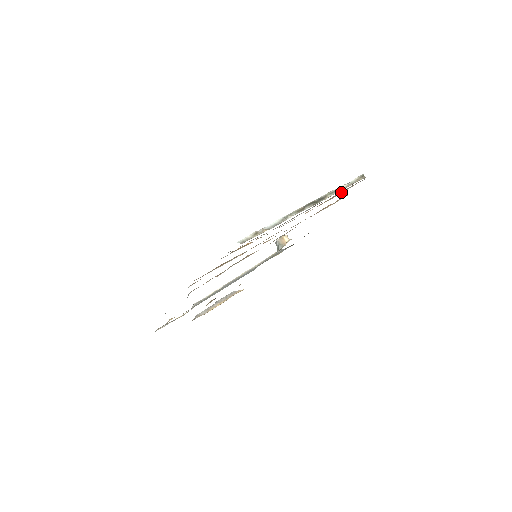
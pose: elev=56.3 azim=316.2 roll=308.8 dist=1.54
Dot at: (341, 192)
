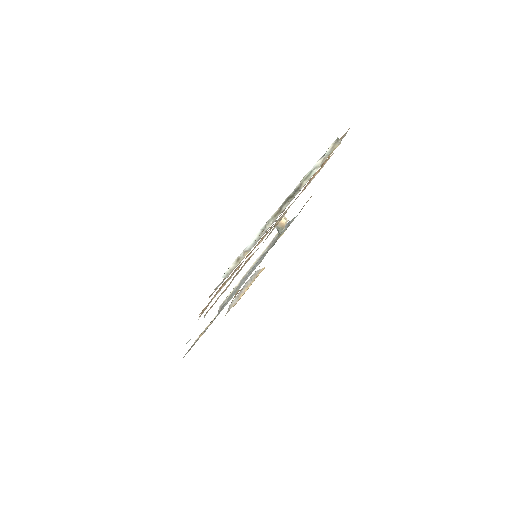
Dot at: occluded
